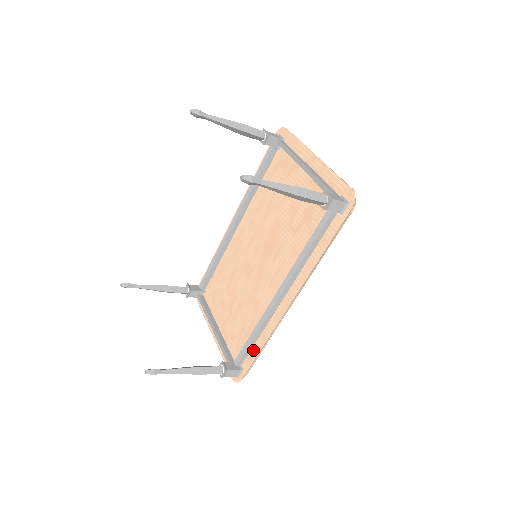
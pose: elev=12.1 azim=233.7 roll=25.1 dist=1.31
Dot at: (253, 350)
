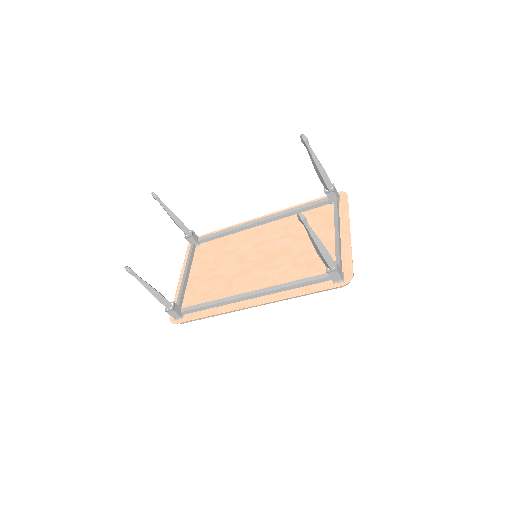
Dot at: (201, 312)
